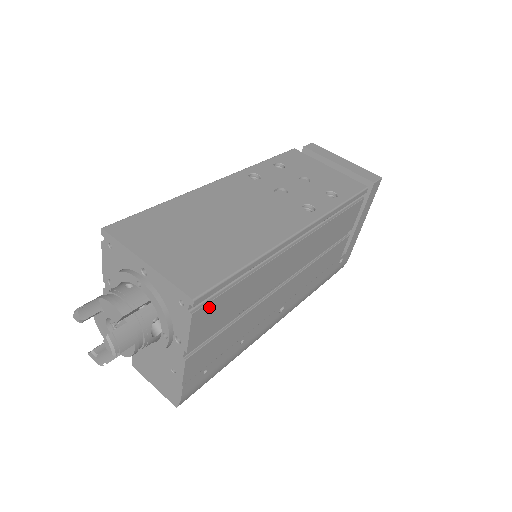
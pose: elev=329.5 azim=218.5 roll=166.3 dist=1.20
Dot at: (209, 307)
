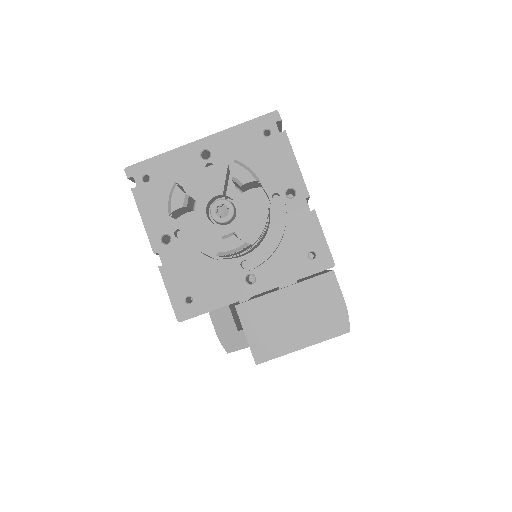
Dot at: occluded
